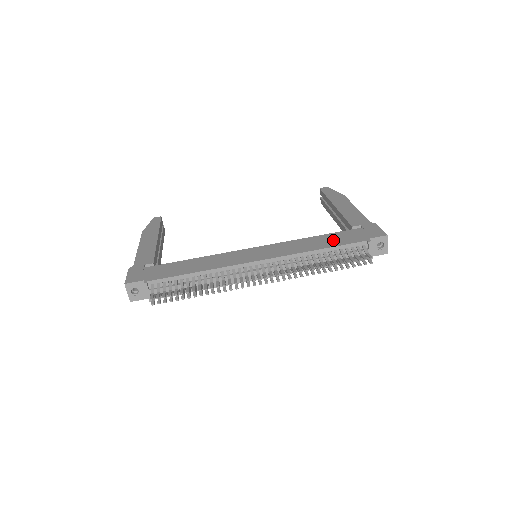
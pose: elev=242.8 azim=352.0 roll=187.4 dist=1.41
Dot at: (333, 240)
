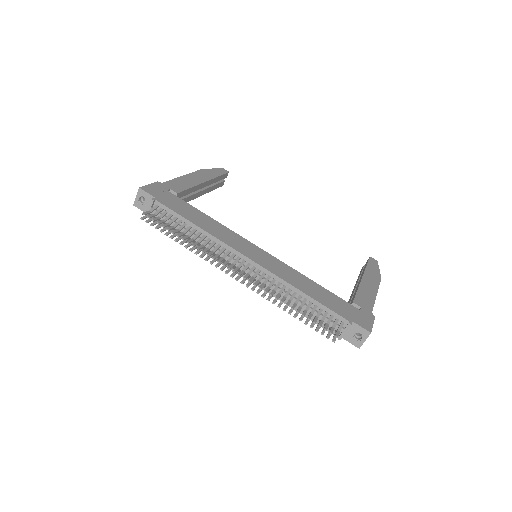
Dot at: (324, 297)
